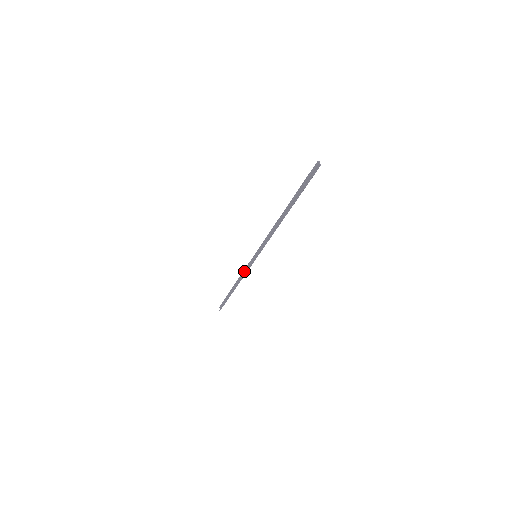
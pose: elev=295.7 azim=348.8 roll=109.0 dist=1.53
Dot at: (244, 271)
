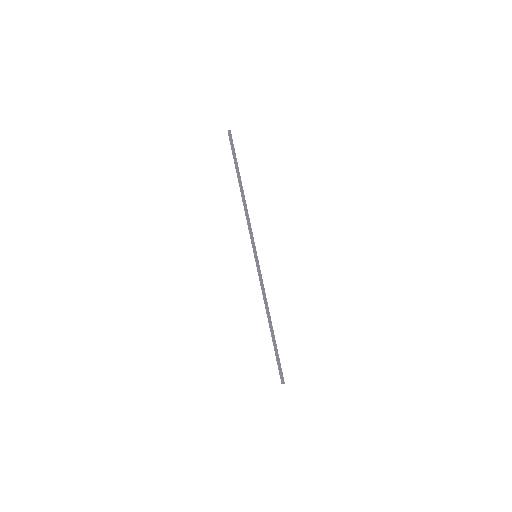
Dot at: (264, 289)
